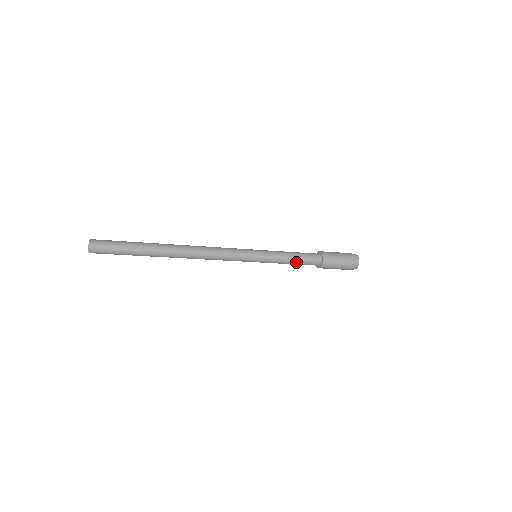
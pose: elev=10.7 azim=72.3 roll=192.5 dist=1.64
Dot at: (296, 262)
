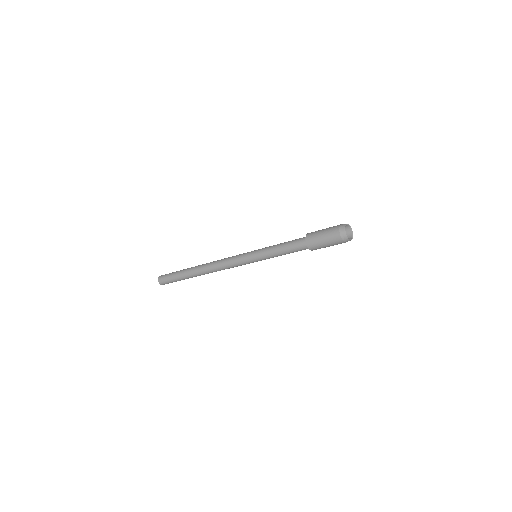
Dot at: (288, 253)
